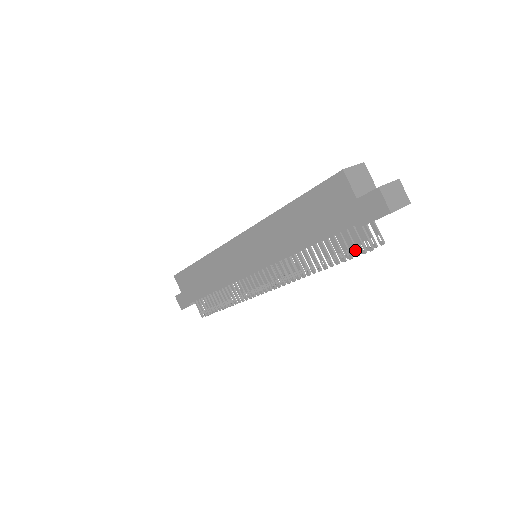
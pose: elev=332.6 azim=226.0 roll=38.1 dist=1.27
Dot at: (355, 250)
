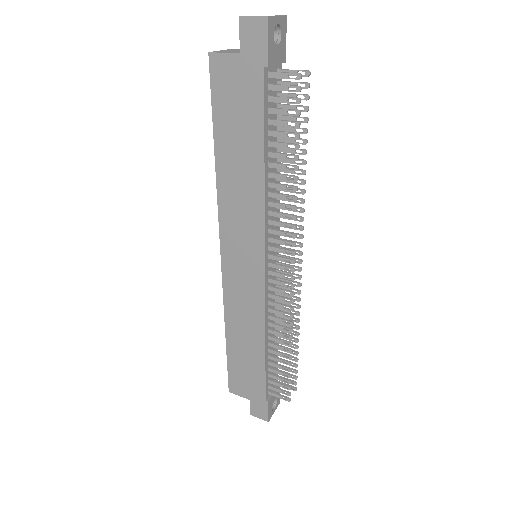
Dot at: (302, 117)
